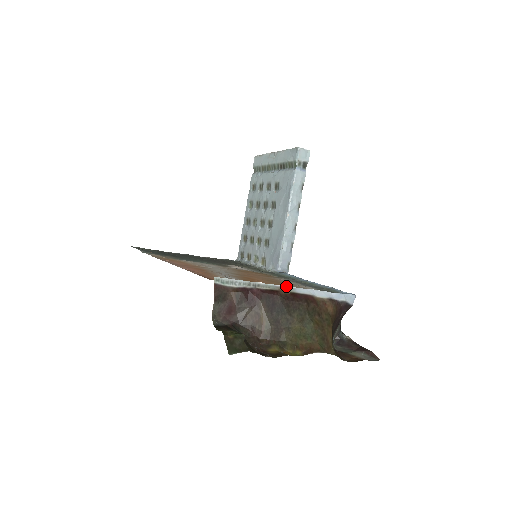
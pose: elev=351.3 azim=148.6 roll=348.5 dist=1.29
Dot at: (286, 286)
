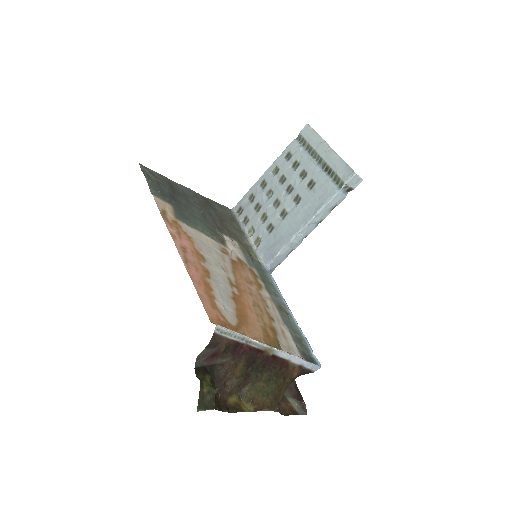
Dot at: (272, 348)
